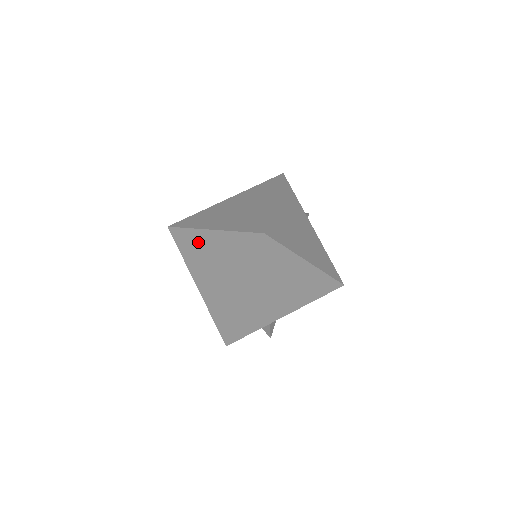
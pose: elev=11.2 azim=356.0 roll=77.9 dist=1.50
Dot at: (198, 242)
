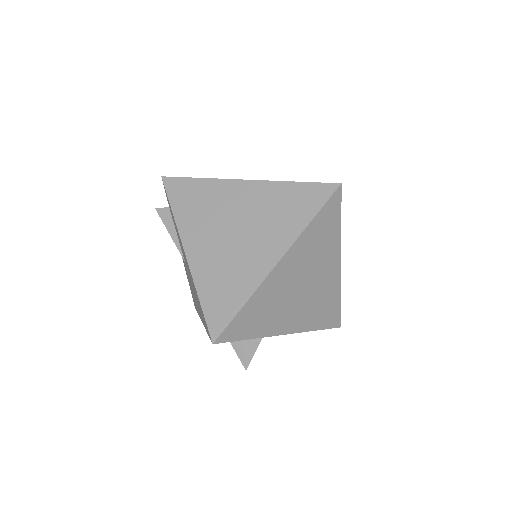
Dot at: (215, 195)
